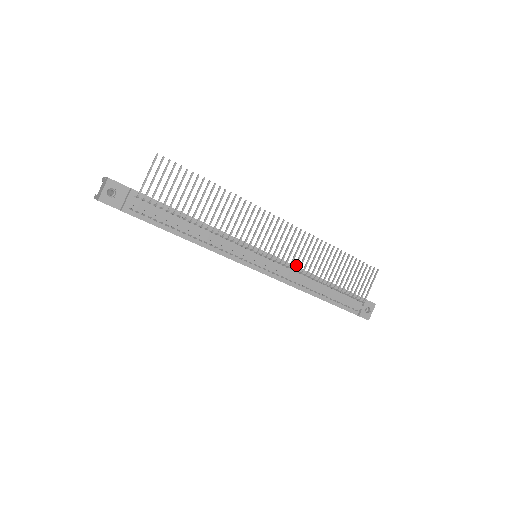
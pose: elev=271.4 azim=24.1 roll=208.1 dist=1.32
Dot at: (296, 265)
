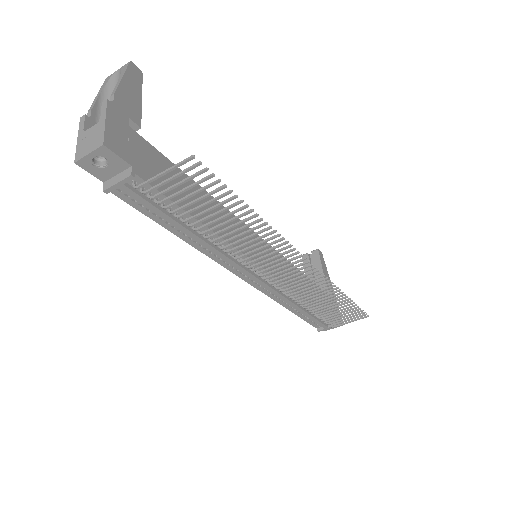
Dot at: occluded
